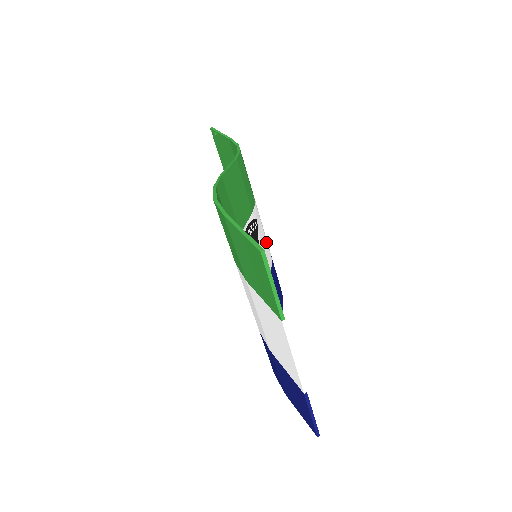
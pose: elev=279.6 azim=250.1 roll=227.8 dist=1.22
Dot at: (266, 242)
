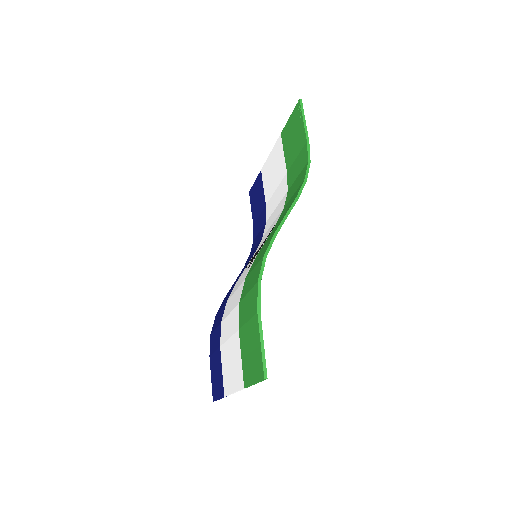
Dot at: occluded
